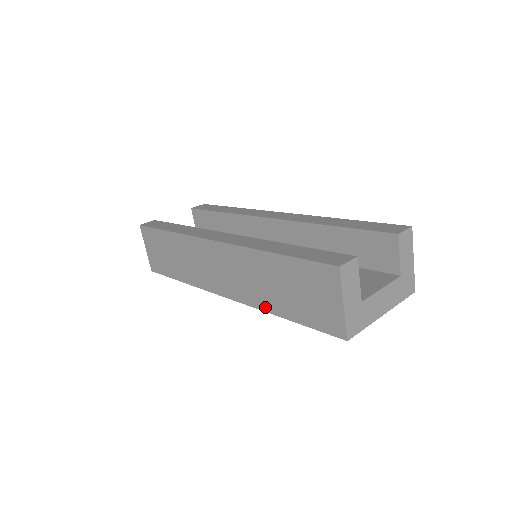
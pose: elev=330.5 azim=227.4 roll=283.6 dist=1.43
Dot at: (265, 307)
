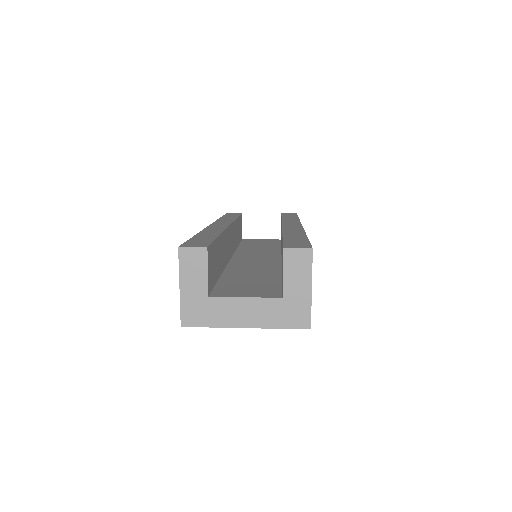
Dot at: occluded
